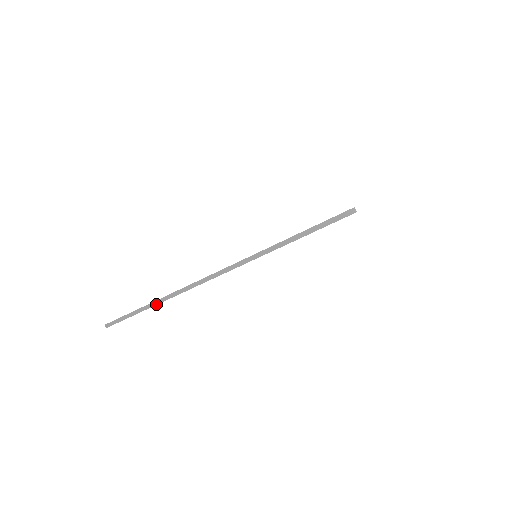
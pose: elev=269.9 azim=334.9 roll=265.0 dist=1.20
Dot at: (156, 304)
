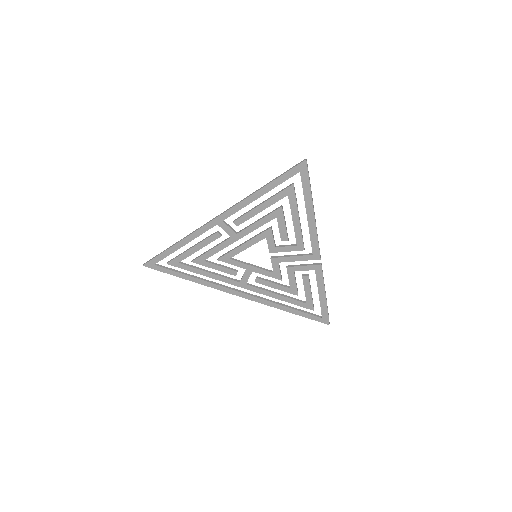
Dot at: (181, 240)
